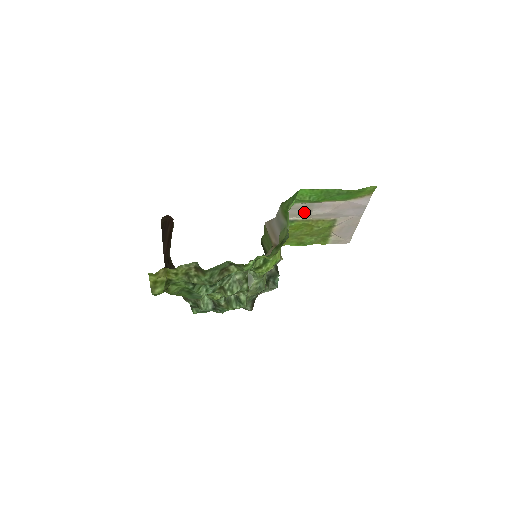
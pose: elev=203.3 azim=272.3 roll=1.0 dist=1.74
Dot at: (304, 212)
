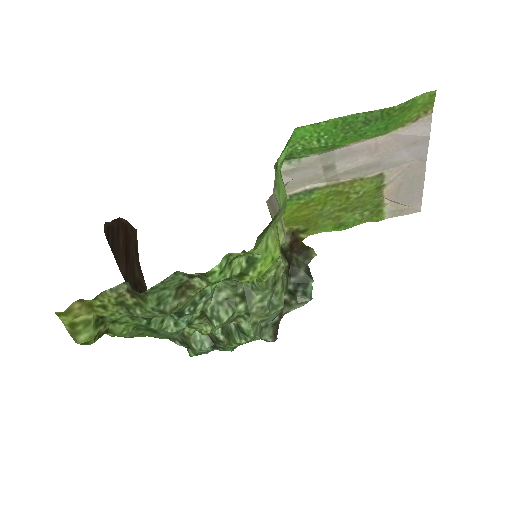
Dot at: (323, 171)
